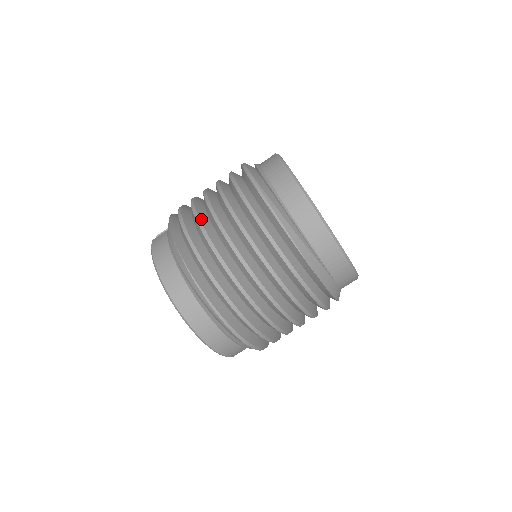
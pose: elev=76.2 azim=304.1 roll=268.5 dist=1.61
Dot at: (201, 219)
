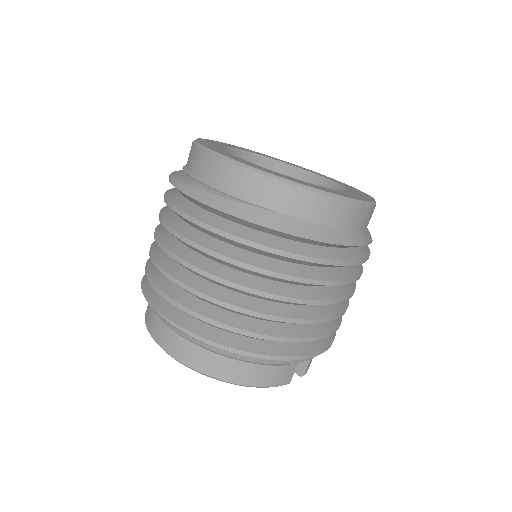
Dot at: (155, 241)
